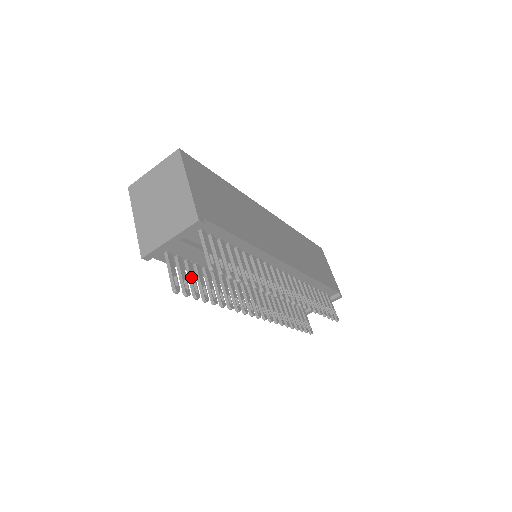
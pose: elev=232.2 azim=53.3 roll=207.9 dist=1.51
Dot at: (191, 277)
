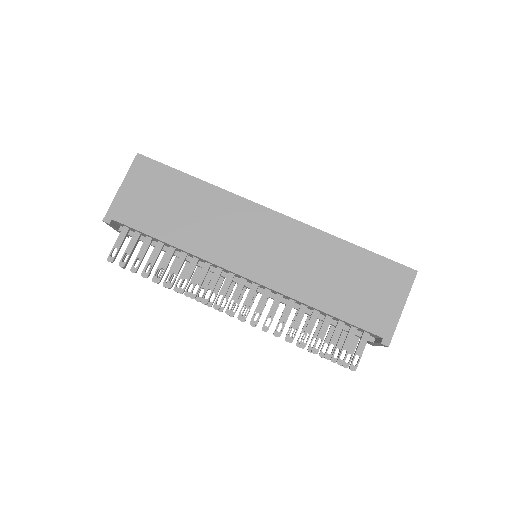
Dot at: occluded
